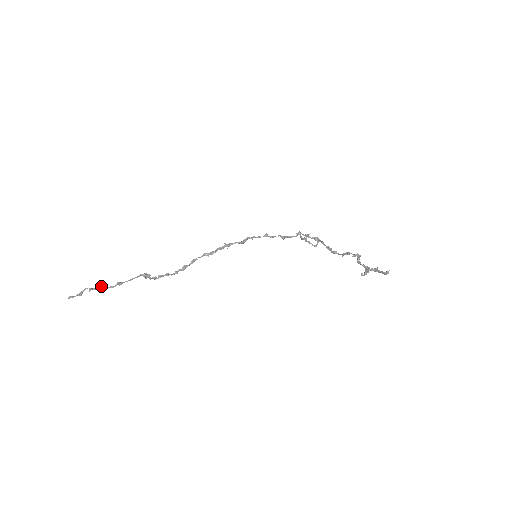
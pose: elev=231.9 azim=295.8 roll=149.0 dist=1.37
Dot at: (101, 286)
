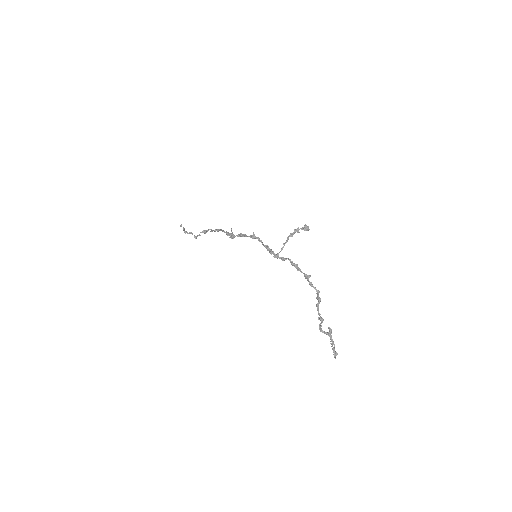
Dot at: (188, 233)
